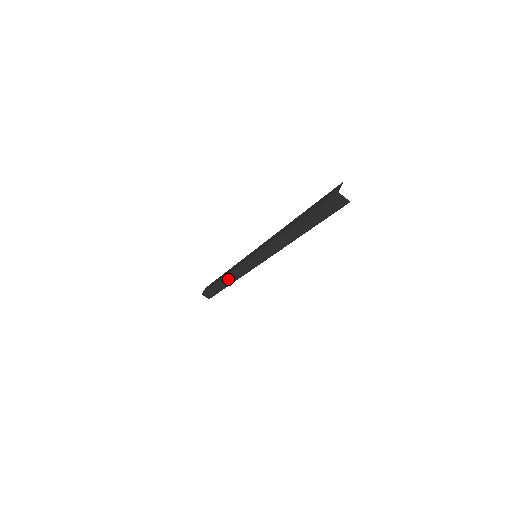
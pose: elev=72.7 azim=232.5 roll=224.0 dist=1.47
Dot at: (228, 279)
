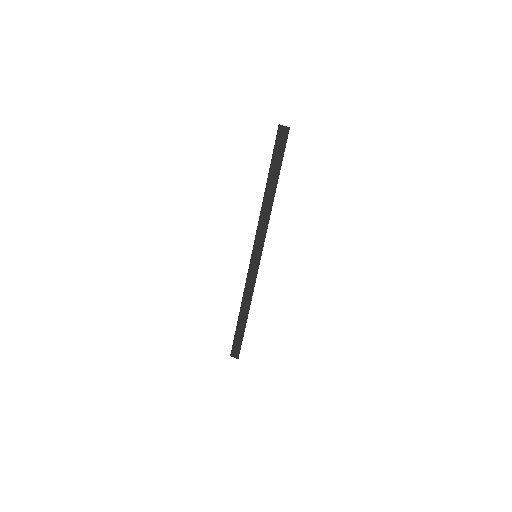
Dot at: (244, 307)
